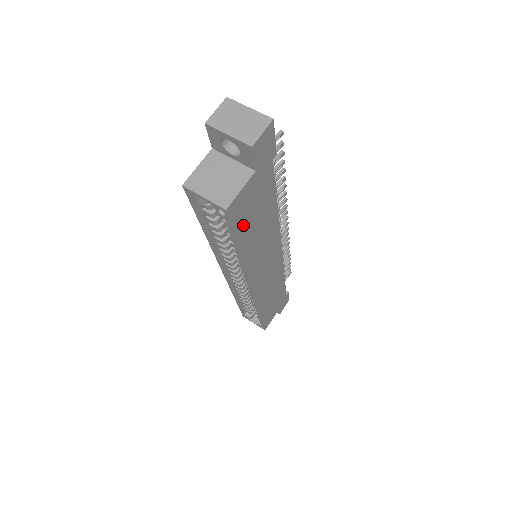
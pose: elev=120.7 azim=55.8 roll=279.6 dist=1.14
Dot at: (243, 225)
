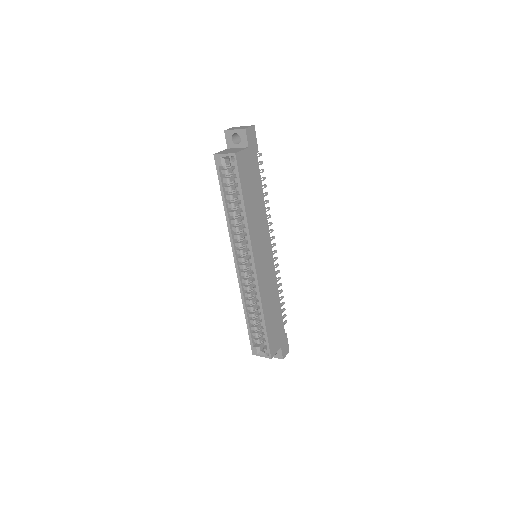
Dot at: (244, 181)
